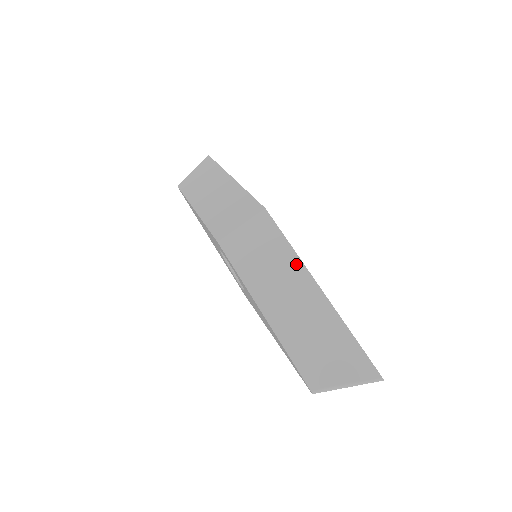
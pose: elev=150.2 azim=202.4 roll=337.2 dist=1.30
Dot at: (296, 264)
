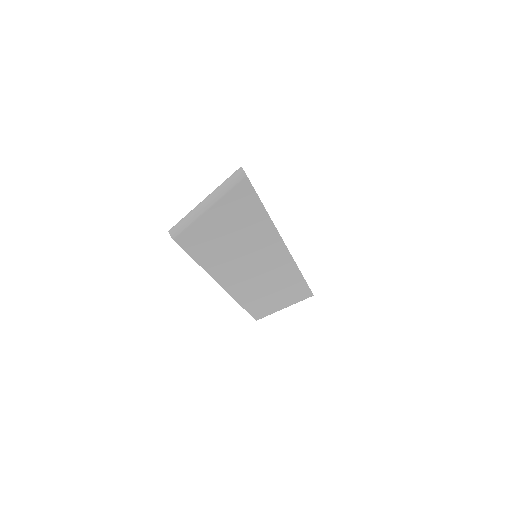
Dot at: occluded
